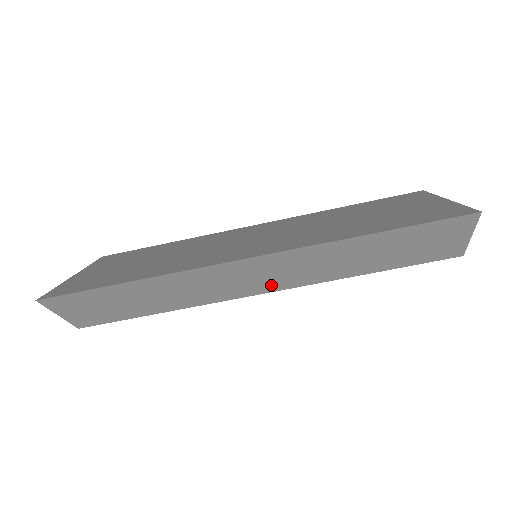
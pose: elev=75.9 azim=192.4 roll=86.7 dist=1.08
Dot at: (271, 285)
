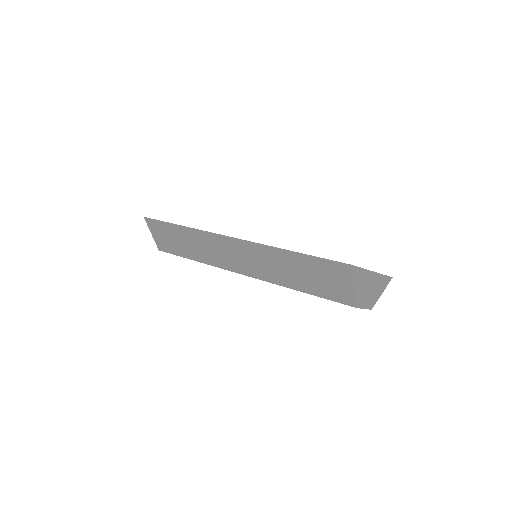
Dot at: (245, 269)
